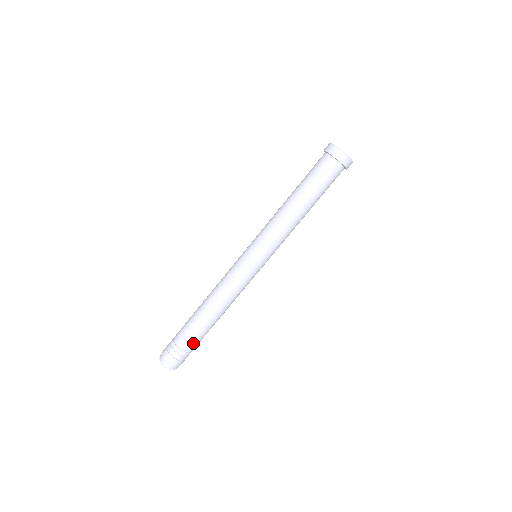
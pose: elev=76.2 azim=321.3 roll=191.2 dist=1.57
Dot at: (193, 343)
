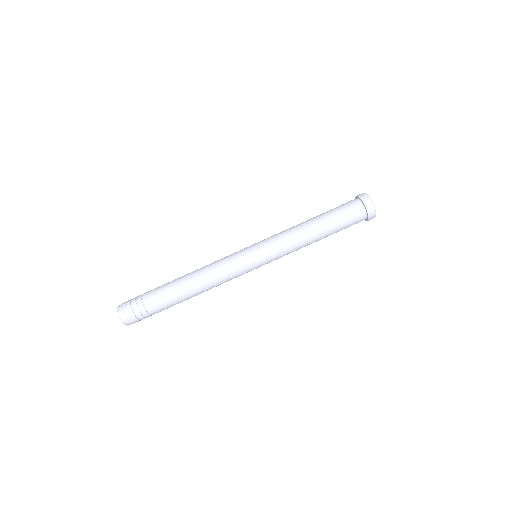
Dot at: (154, 295)
